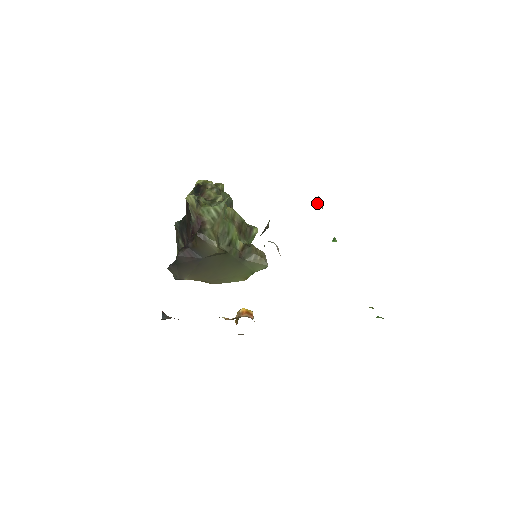
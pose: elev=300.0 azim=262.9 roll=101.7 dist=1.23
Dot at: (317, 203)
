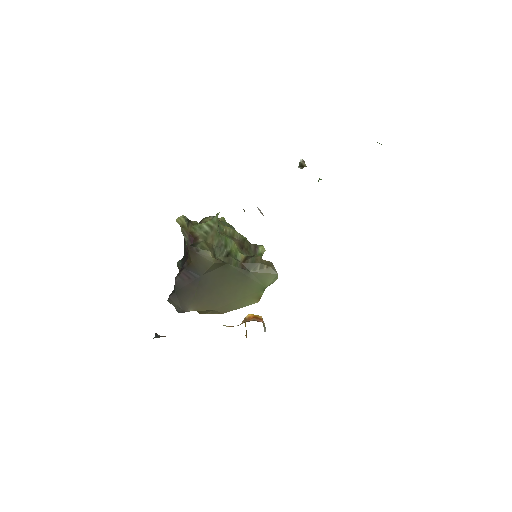
Dot at: (301, 166)
